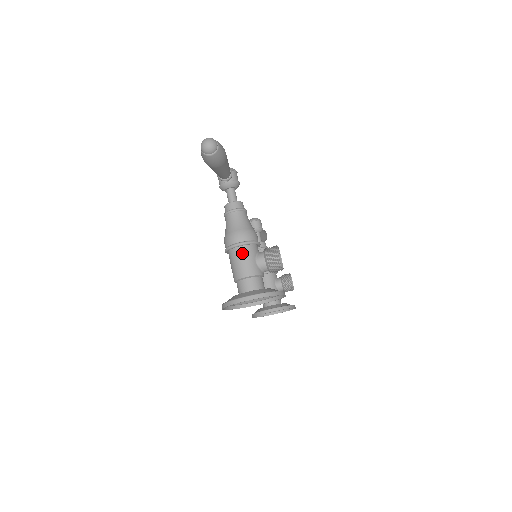
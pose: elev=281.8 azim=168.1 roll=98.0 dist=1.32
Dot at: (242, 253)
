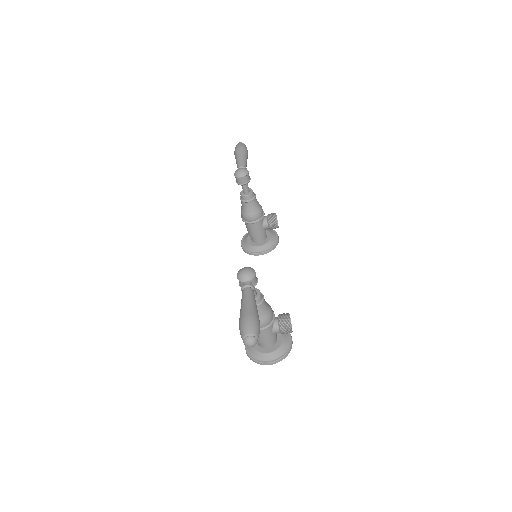
Dot at: (263, 332)
